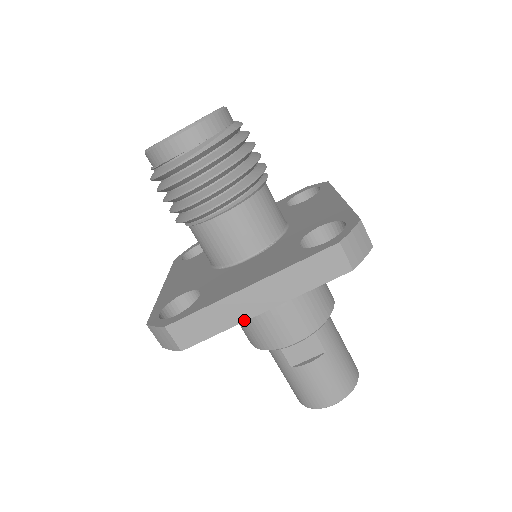
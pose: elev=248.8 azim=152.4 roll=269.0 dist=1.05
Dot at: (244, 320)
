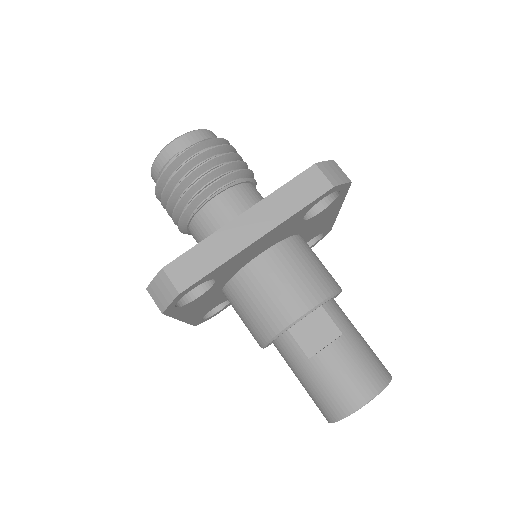
Dot at: (239, 251)
